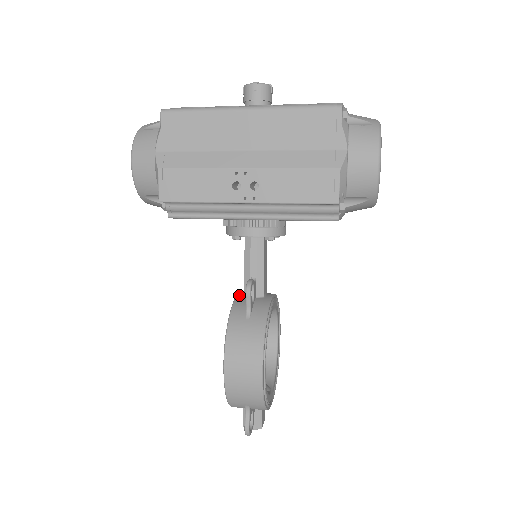
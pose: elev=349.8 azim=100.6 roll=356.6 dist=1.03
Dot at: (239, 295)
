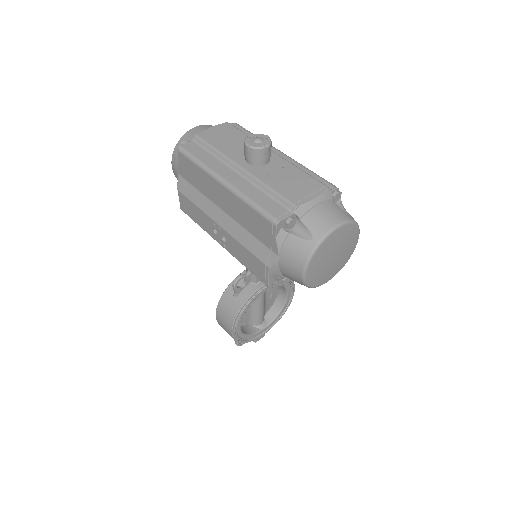
Dot at: (244, 272)
